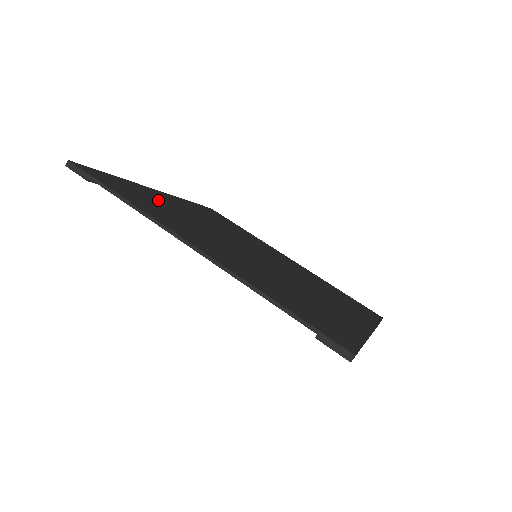
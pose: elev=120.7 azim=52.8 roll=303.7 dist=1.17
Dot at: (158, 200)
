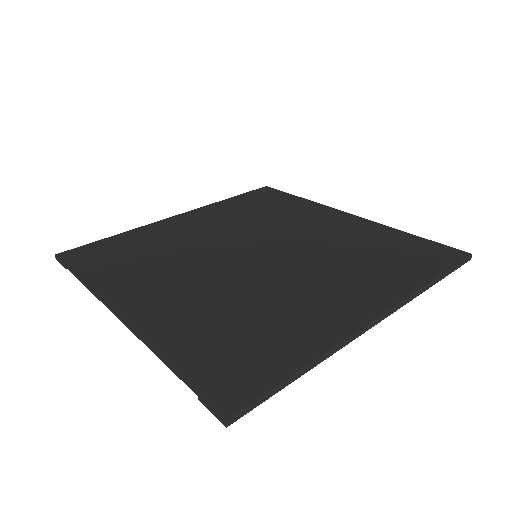
Dot at: (150, 242)
